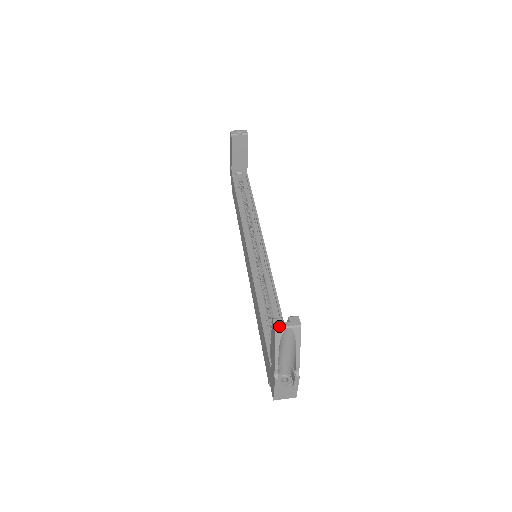
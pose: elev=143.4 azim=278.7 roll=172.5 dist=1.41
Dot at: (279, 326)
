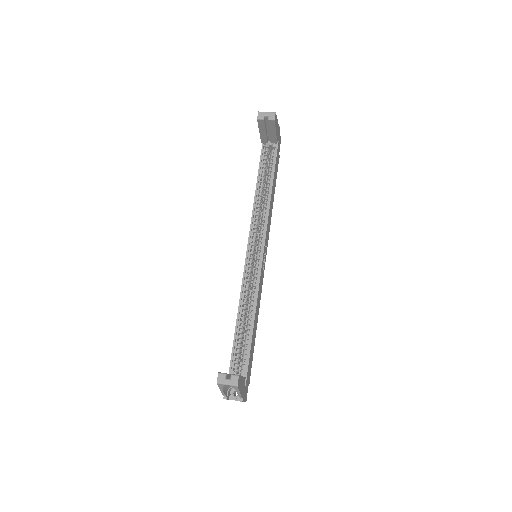
Dot at: (220, 382)
